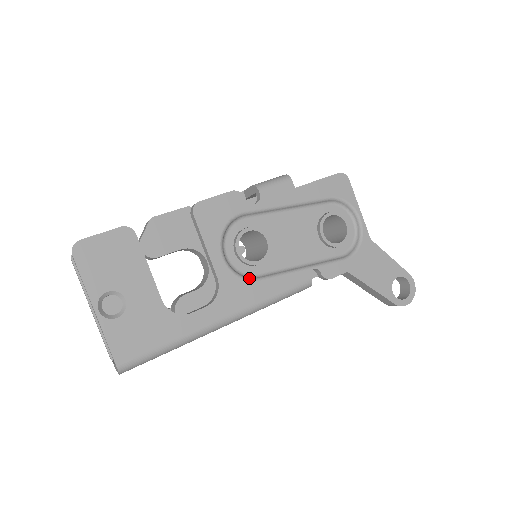
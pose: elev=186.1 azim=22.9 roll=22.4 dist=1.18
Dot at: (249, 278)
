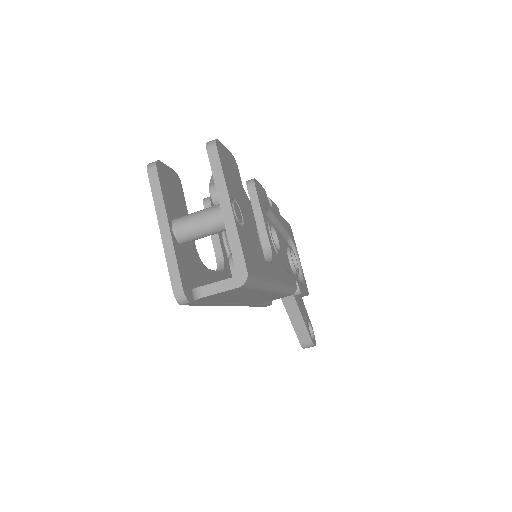
Dot at: occluded
